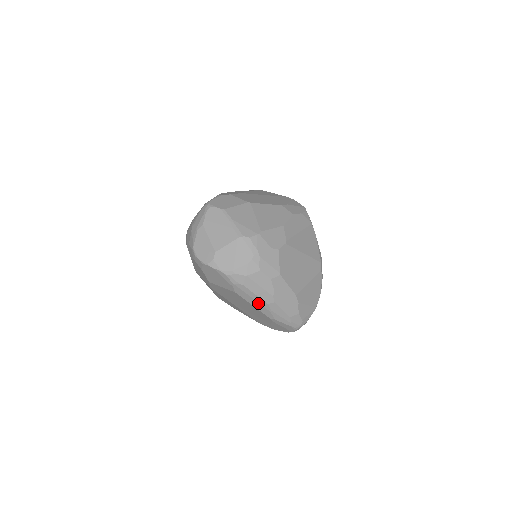
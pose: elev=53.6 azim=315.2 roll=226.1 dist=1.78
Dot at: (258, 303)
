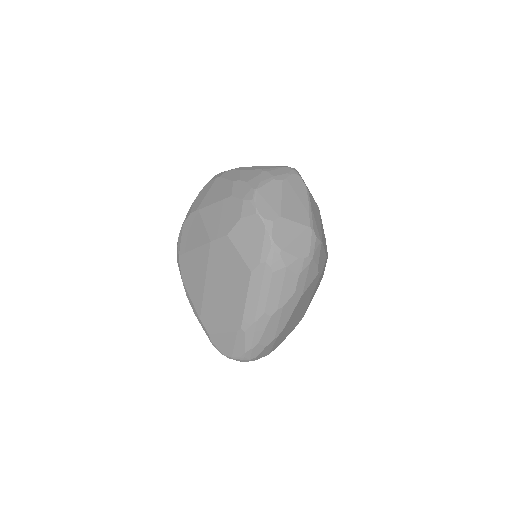
Dot at: (257, 302)
